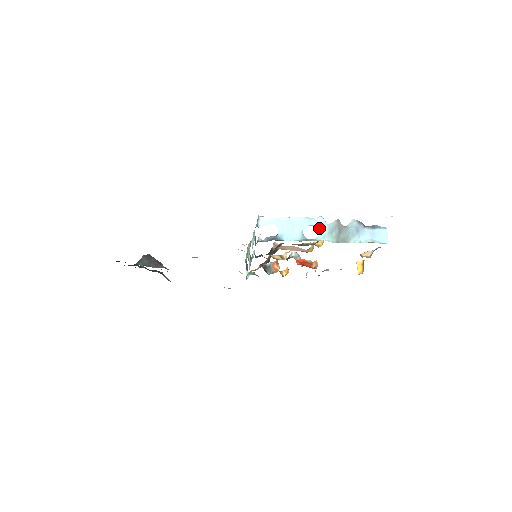
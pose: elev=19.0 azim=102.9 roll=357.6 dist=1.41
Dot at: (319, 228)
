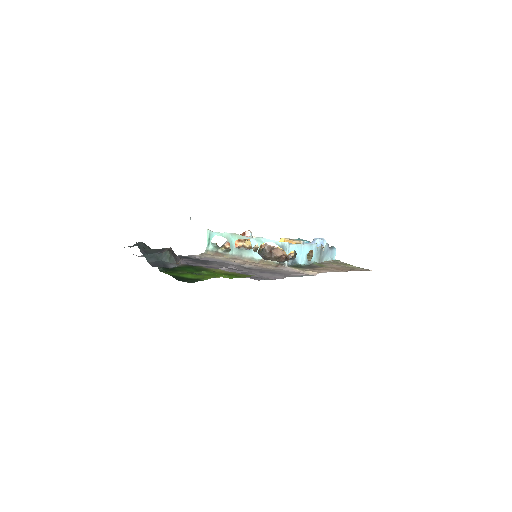
Dot at: (314, 252)
